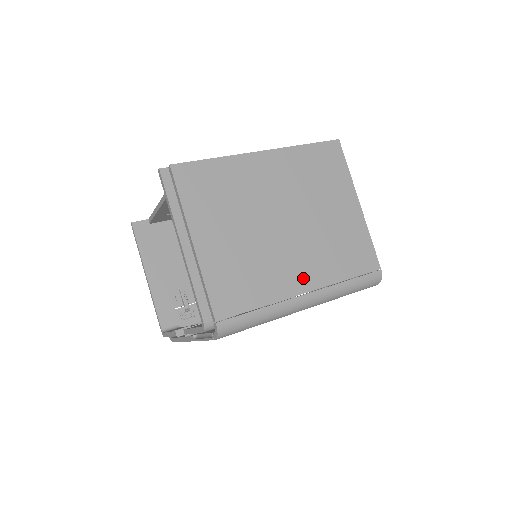
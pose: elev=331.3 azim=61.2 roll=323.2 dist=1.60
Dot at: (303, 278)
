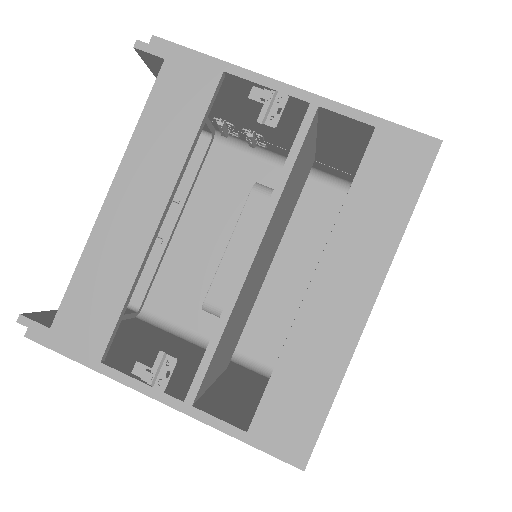
Dot at: occluded
